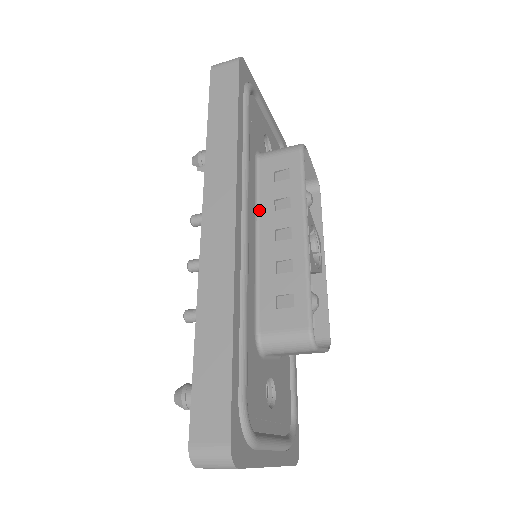
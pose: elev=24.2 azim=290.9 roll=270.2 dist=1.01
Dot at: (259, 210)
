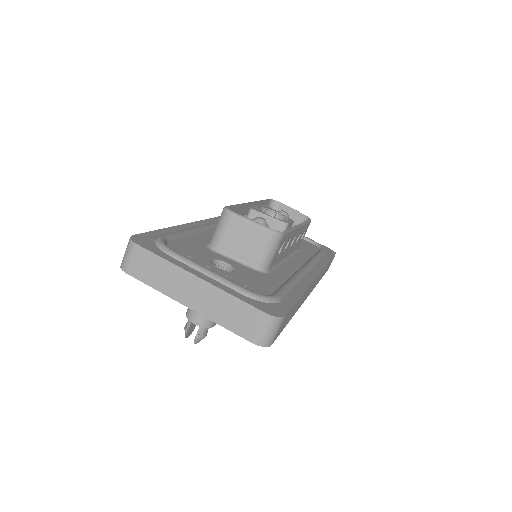
Dot at: occluded
